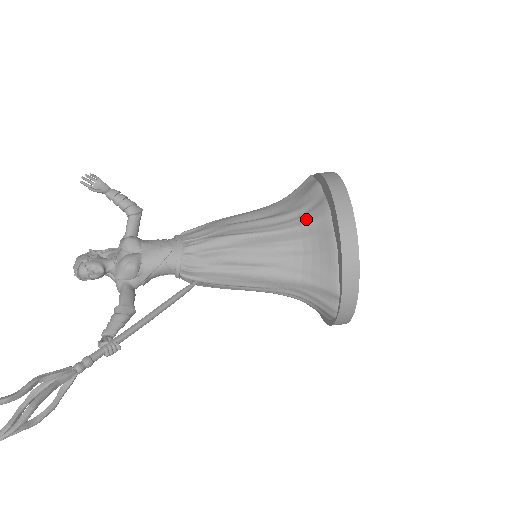
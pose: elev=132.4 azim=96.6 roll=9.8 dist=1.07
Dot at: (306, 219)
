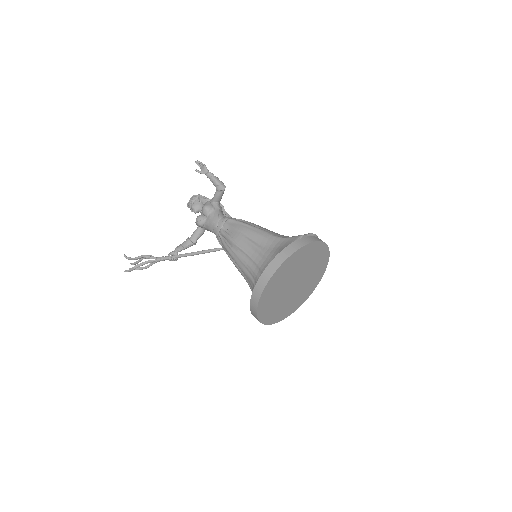
Dot at: (263, 267)
